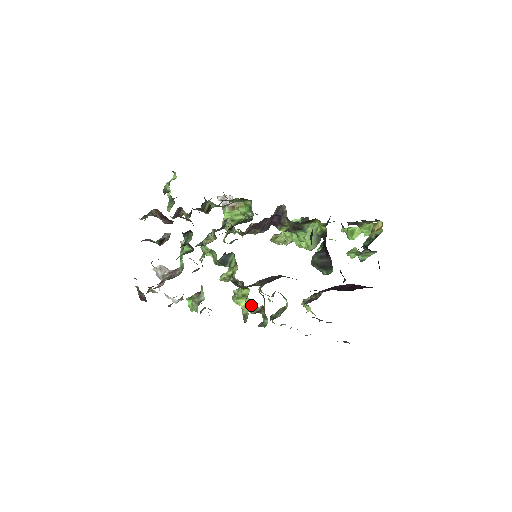
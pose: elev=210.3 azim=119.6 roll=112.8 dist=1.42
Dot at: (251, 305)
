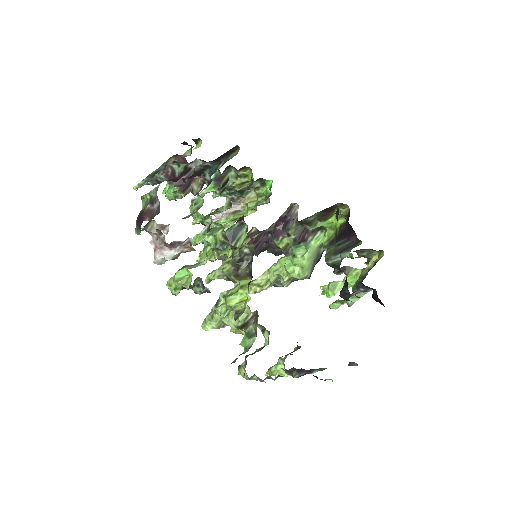
Dot at: occluded
